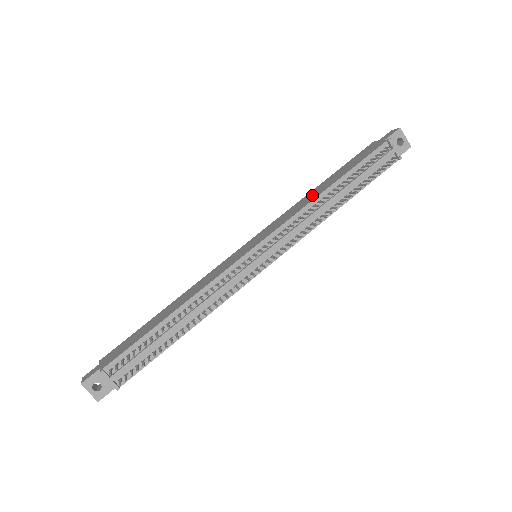
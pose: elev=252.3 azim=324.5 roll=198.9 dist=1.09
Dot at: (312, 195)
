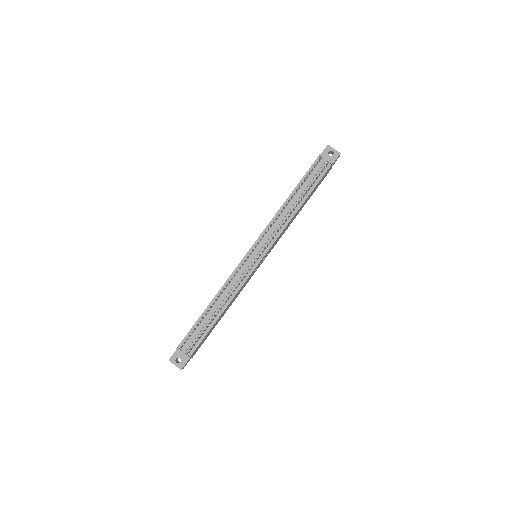
Dot at: occluded
